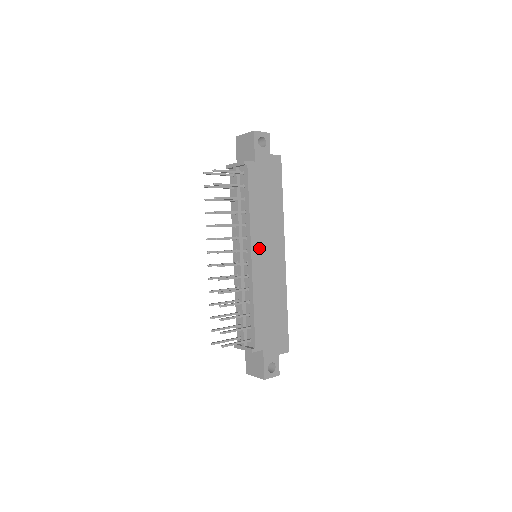
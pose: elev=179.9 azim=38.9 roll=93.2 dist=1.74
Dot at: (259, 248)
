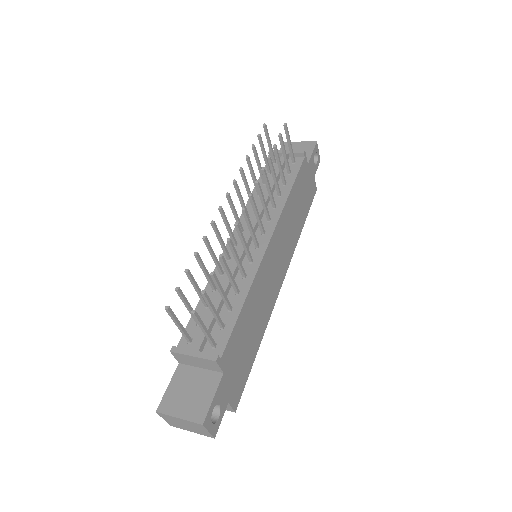
Dot at: (277, 242)
